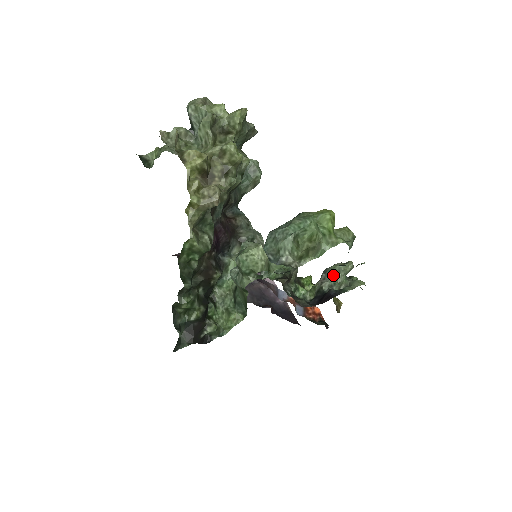
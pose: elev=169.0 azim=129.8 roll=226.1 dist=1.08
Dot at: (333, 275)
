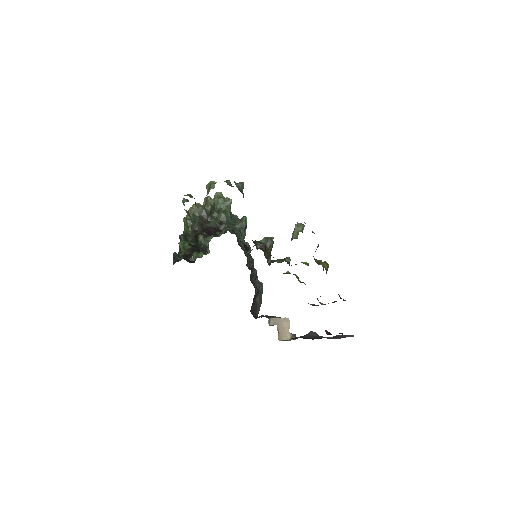
Dot at: occluded
